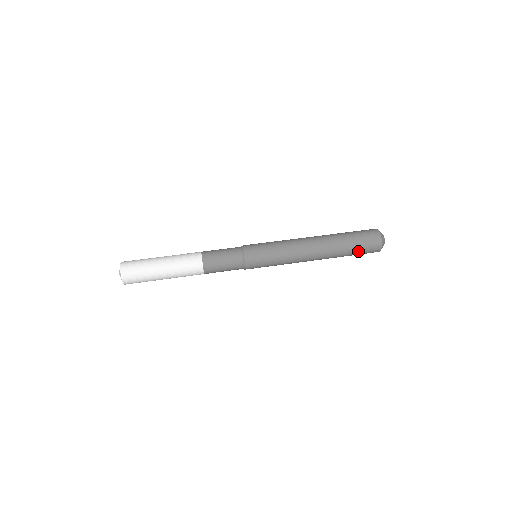
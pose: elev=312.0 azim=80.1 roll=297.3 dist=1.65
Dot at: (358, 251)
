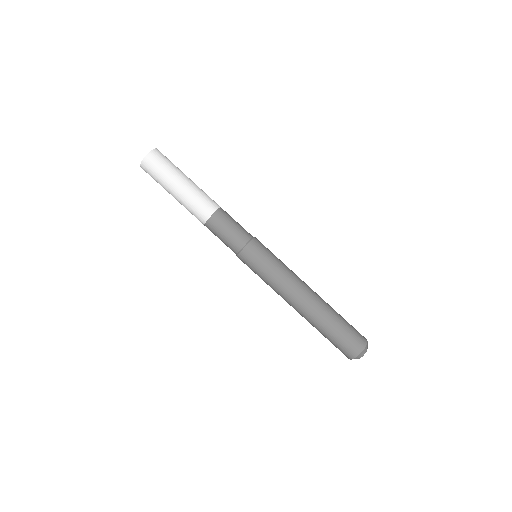
Dot at: (333, 341)
